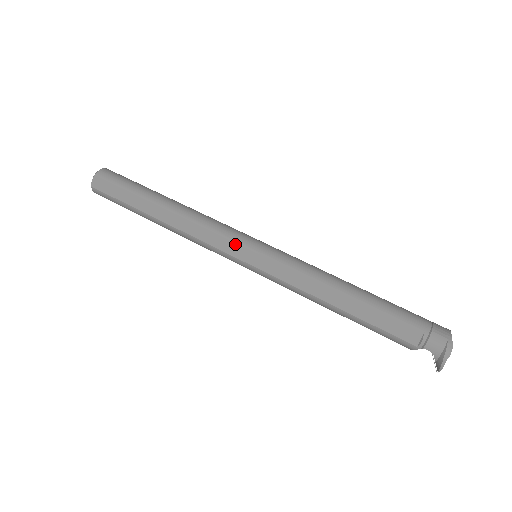
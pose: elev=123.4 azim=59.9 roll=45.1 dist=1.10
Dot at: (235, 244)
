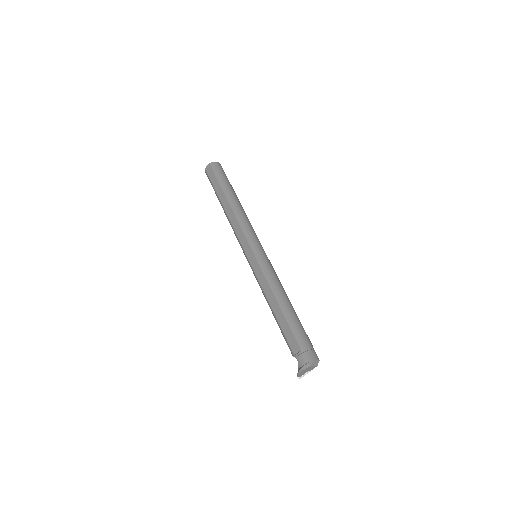
Dot at: (247, 242)
